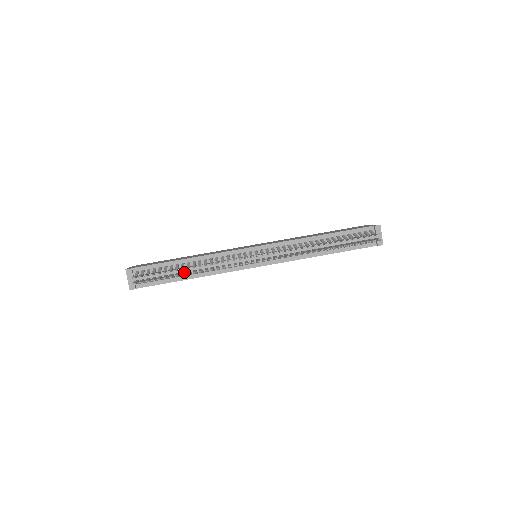
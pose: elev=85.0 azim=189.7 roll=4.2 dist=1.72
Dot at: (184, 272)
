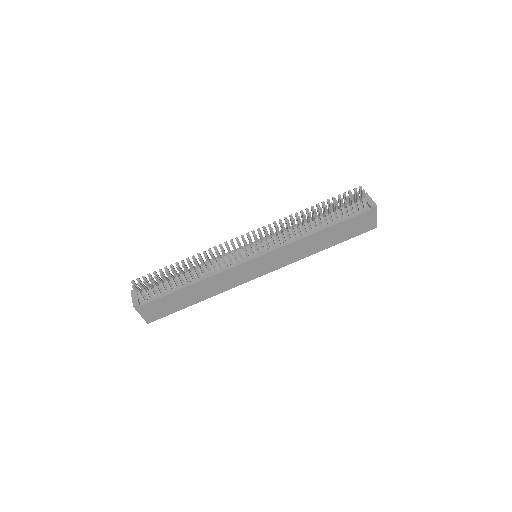
Dot at: (182, 271)
